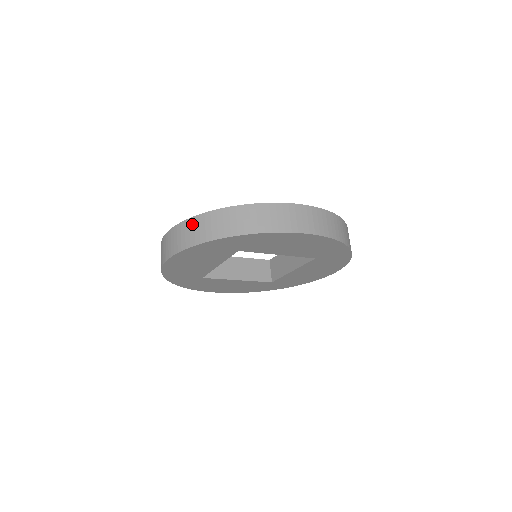
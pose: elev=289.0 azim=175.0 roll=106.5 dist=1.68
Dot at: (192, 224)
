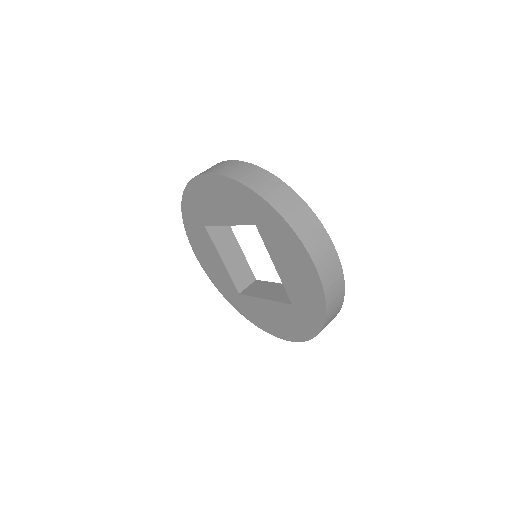
Dot at: (252, 169)
